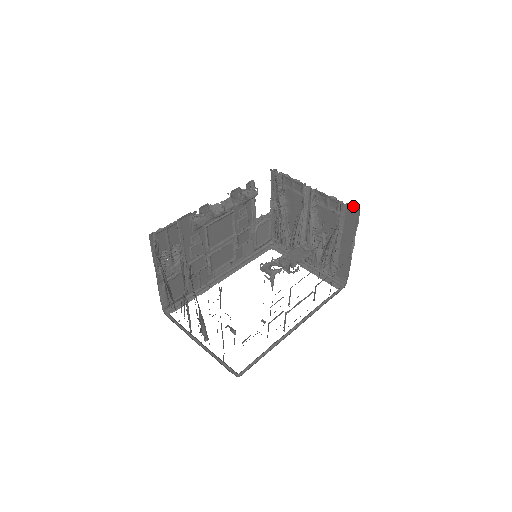
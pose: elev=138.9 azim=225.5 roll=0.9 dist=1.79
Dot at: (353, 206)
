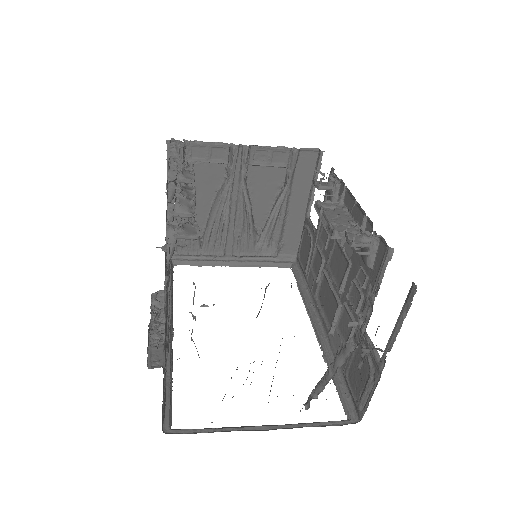
Dot at: (309, 149)
